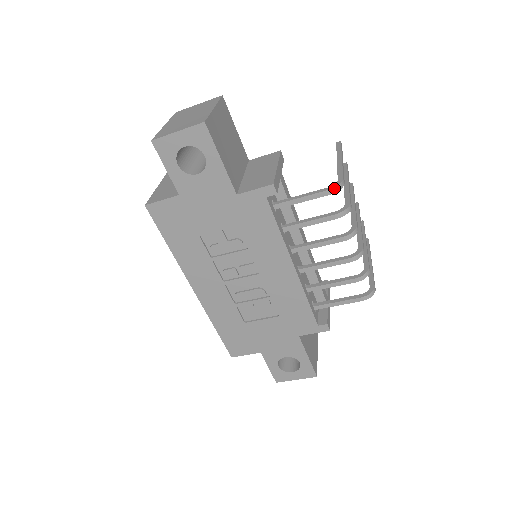
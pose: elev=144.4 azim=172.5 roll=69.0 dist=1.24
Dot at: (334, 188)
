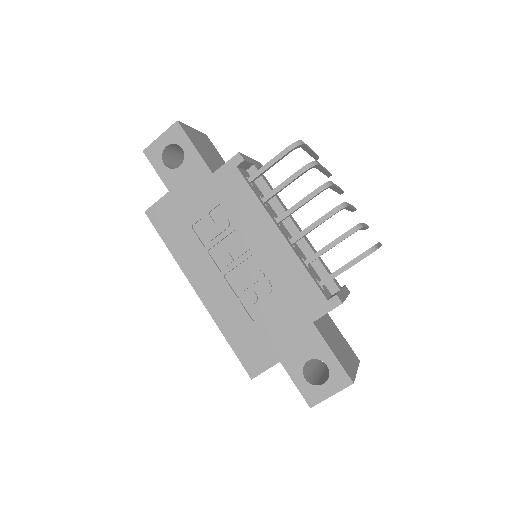
Dot at: (293, 144)
